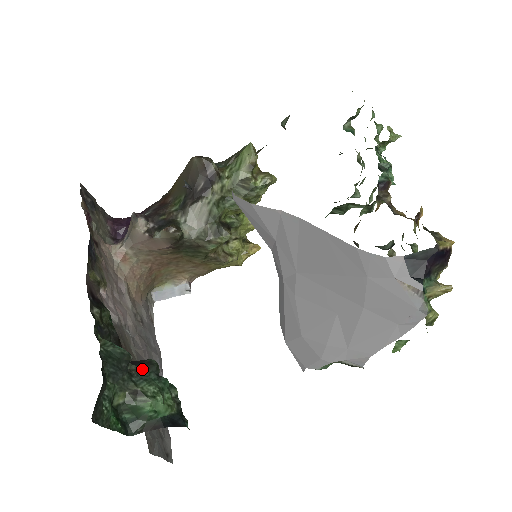
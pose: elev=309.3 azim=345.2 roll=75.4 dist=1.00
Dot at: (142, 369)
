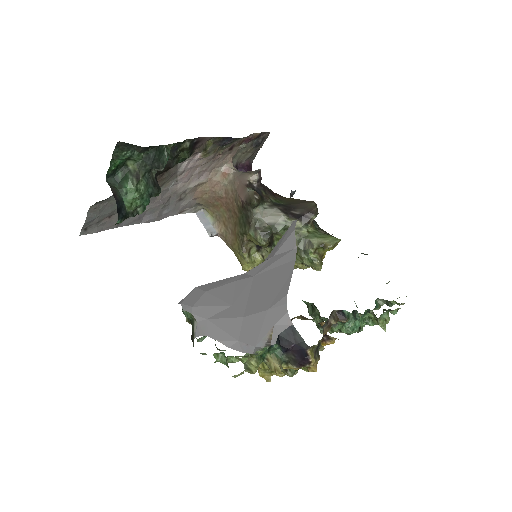
Dot at: (154, 182)
